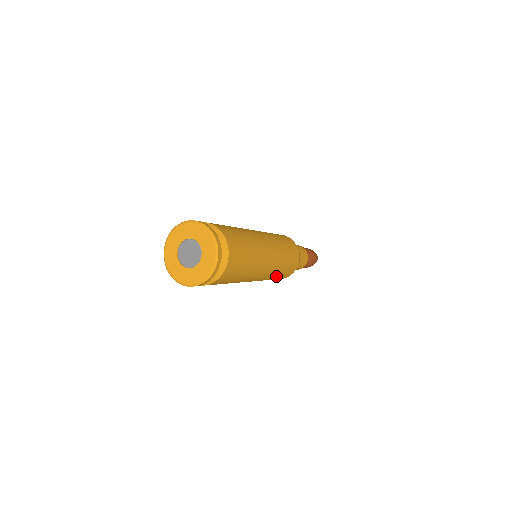
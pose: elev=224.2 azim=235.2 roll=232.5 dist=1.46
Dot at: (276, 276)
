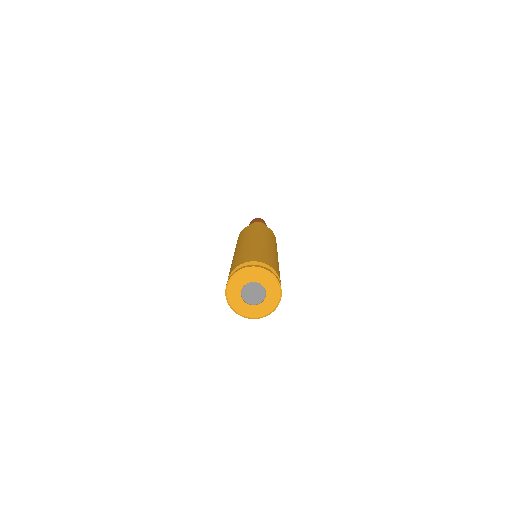
Dot at: occluded
